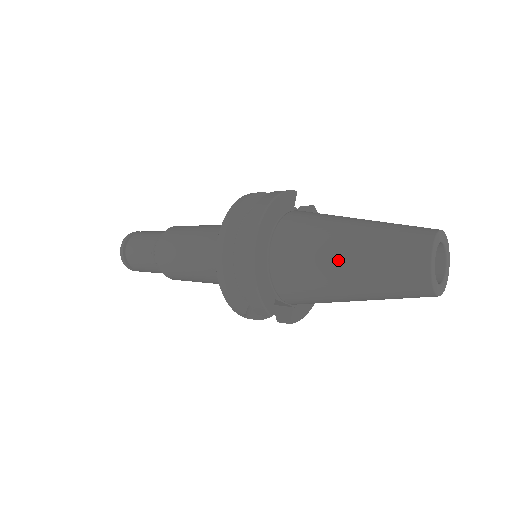
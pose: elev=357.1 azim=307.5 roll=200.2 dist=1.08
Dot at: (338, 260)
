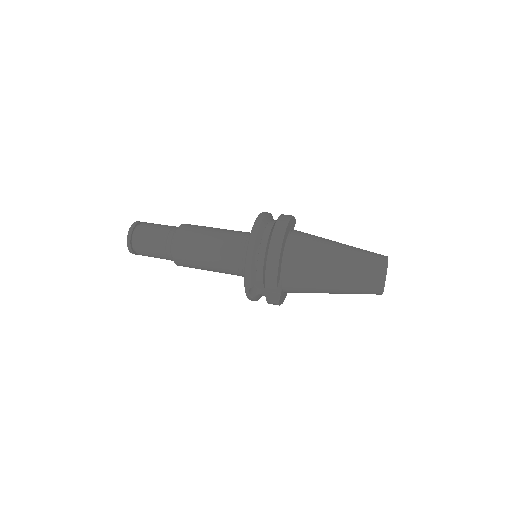
Dot at: (333, 259)
